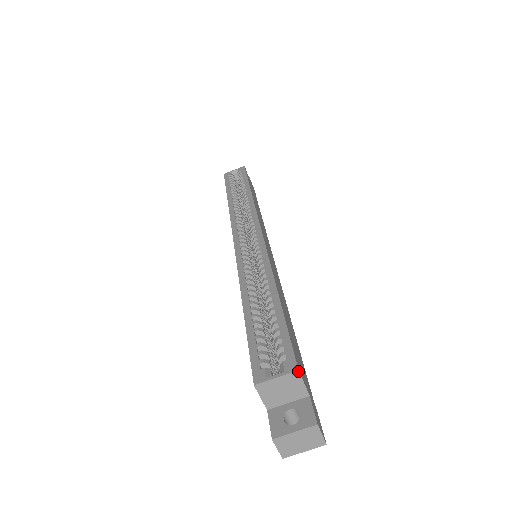
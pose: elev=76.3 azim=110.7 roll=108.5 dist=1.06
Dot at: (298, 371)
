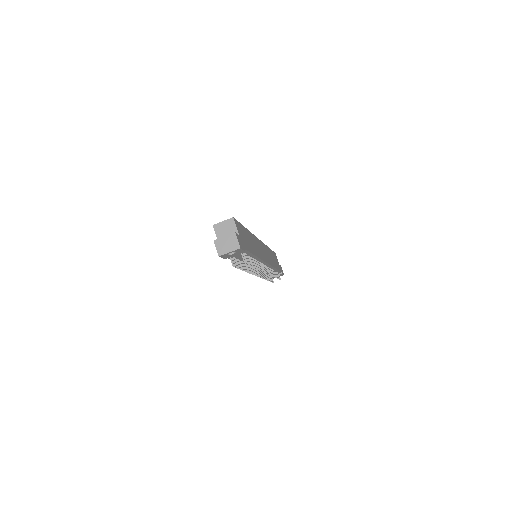
Dot at: (233, 218)
